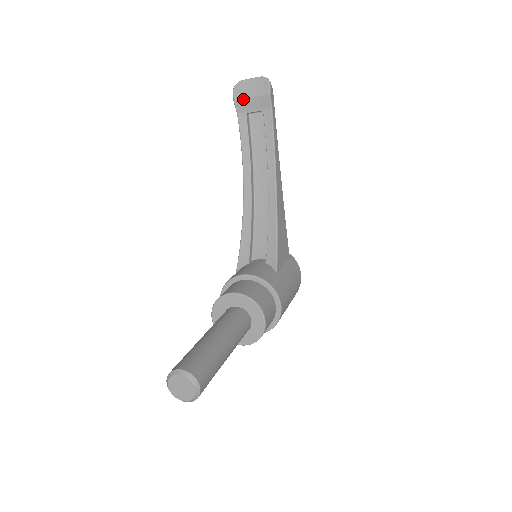
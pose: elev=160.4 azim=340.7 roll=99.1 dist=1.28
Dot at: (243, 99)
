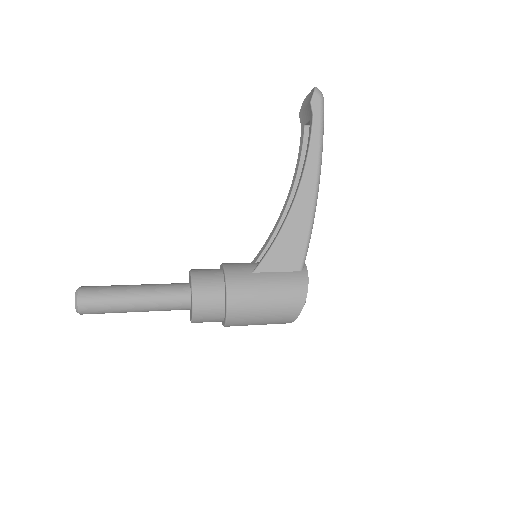
Dot at: (302, 111)
